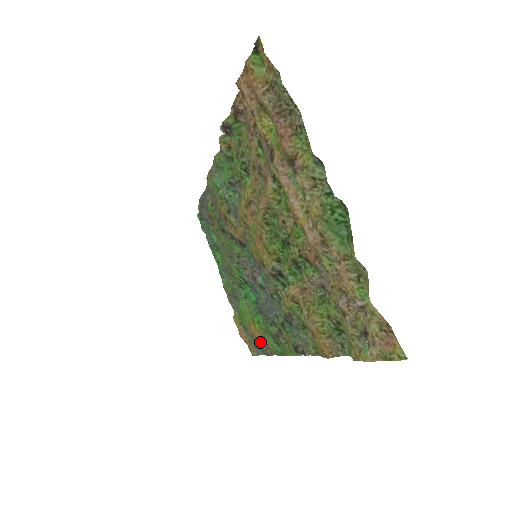
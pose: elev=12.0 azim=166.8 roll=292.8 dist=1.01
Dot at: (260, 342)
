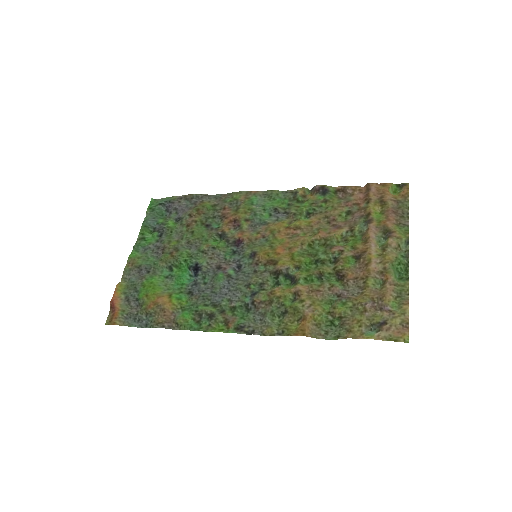
Dot at: (165, 313)
